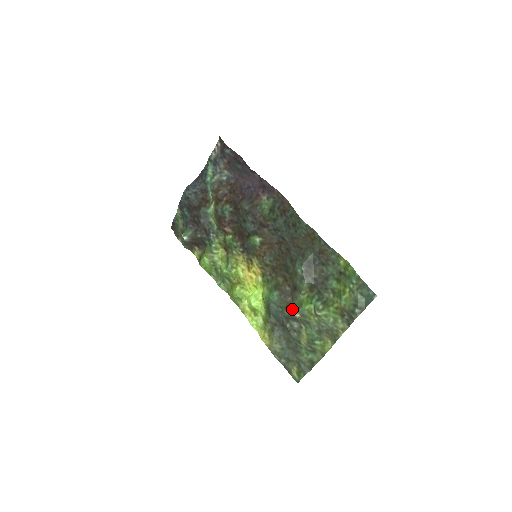
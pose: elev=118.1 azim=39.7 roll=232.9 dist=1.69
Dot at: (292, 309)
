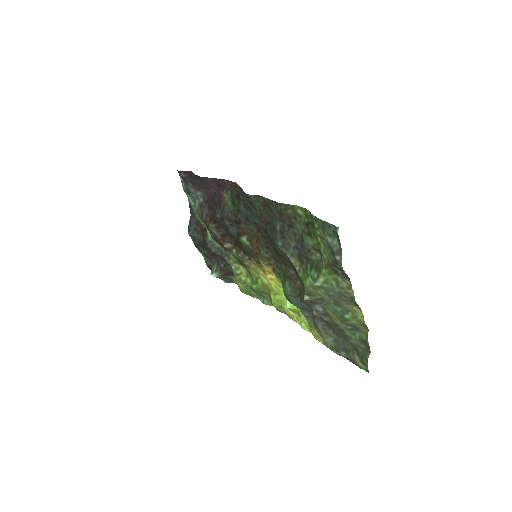
Dot at: (303, 293)
